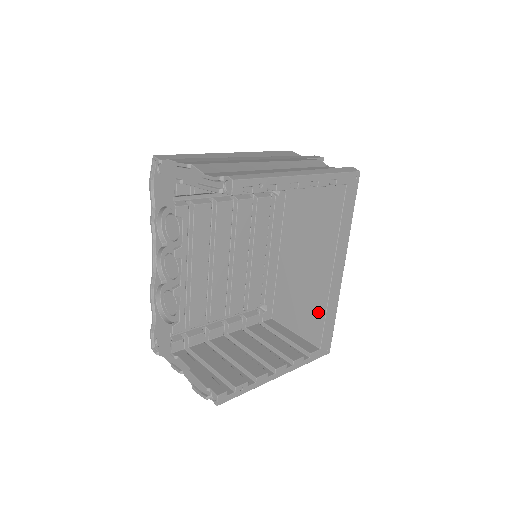
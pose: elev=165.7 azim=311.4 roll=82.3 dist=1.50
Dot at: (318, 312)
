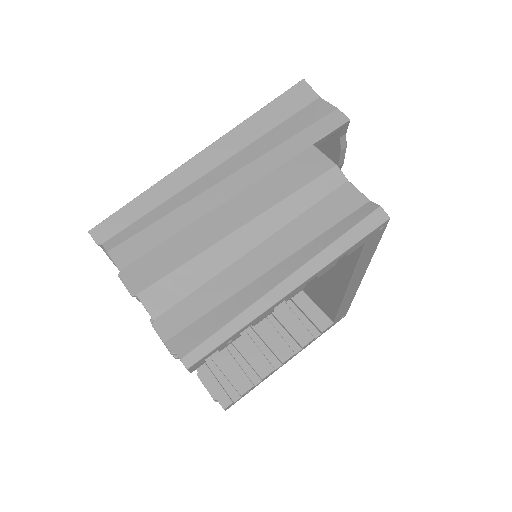
Dot at: (331, 303)
